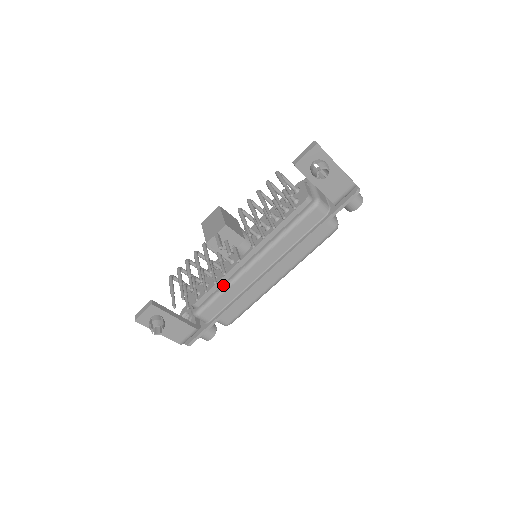
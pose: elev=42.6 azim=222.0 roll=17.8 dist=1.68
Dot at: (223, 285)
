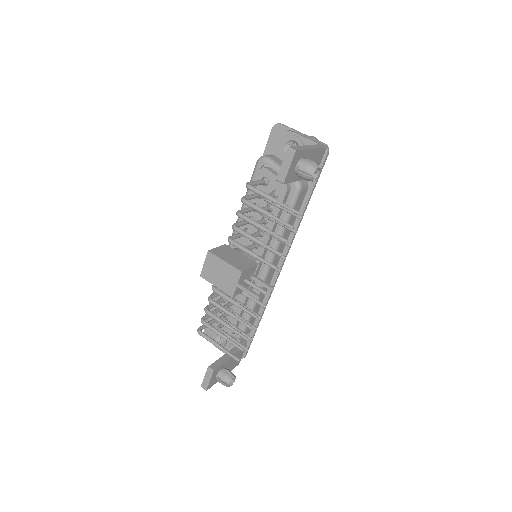
Dot at: (250, 303)
